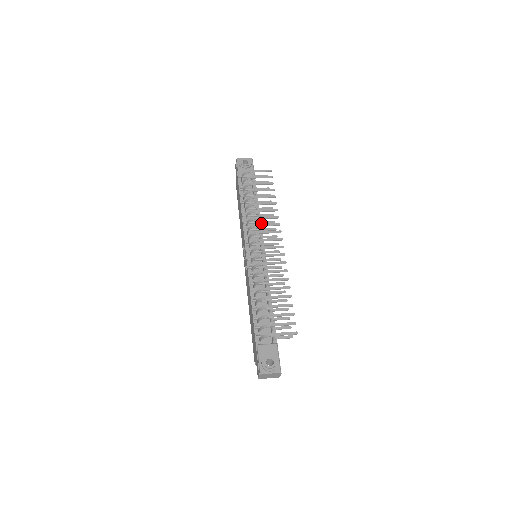
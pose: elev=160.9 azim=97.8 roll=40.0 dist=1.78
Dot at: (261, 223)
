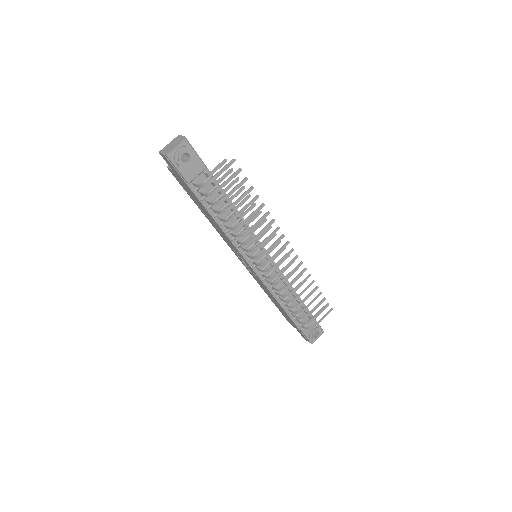
Dot at: occluded
